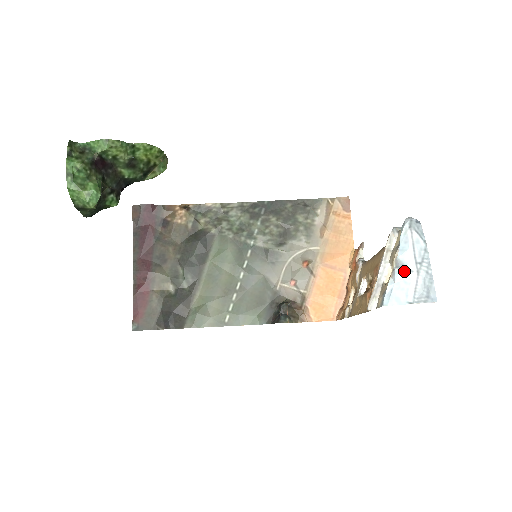
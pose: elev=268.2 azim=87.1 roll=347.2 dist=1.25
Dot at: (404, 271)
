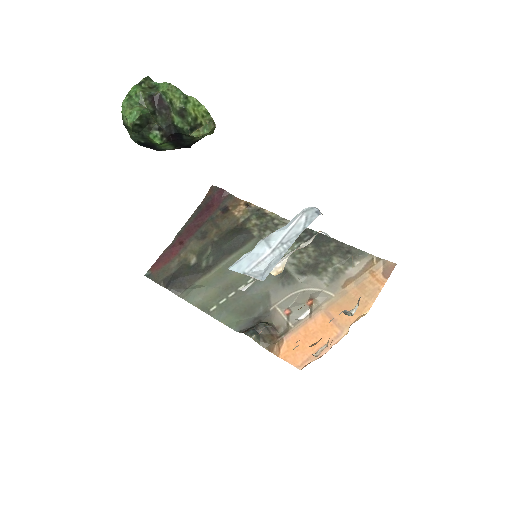
Dot at: (264, 244)
